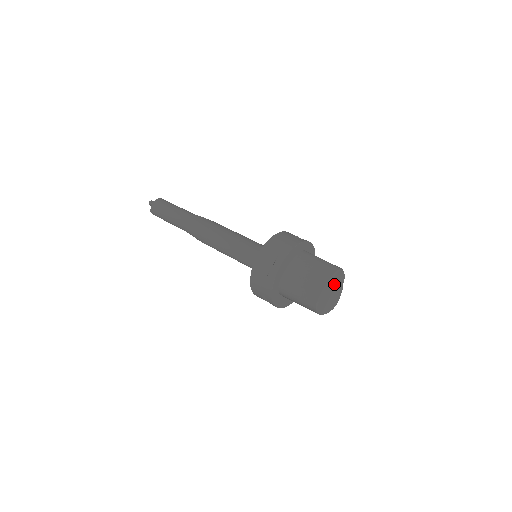
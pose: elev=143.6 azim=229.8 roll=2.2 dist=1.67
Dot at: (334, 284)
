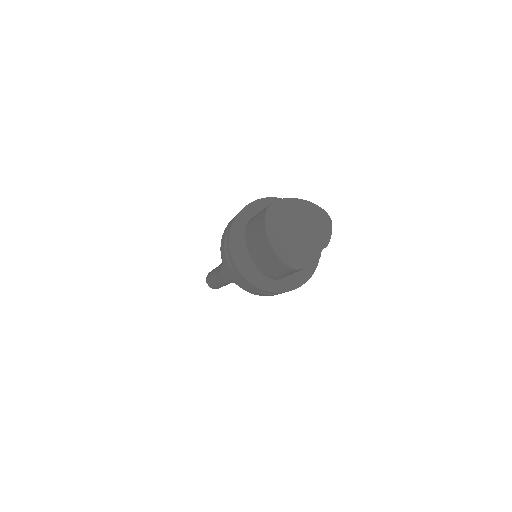
Dot at: (310, 220)
